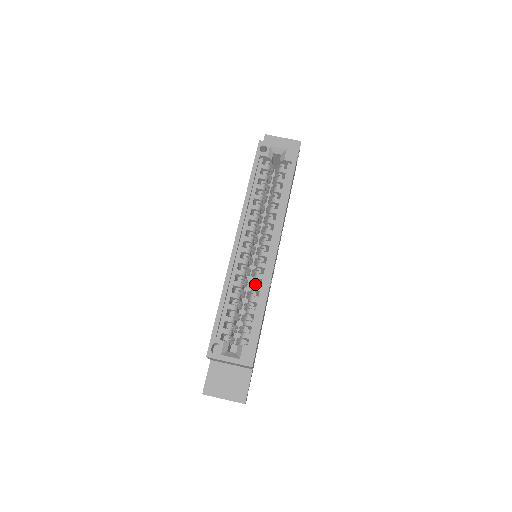
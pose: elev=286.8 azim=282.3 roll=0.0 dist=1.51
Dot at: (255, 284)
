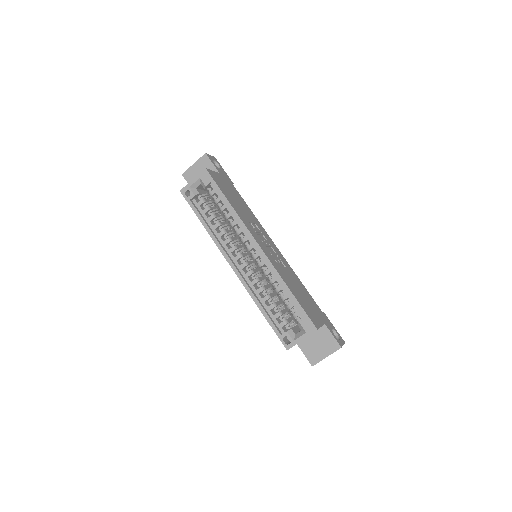
Dot at: (270, 279)
